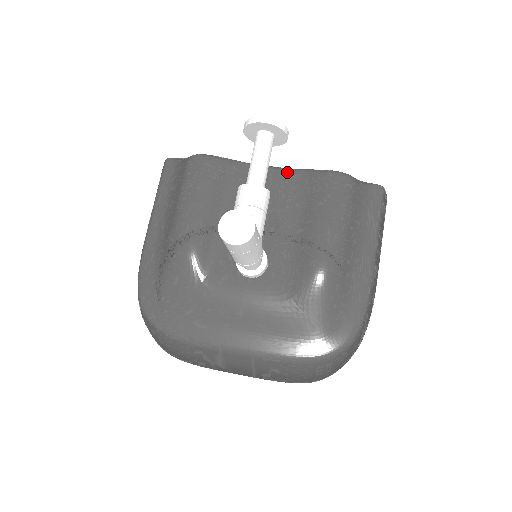
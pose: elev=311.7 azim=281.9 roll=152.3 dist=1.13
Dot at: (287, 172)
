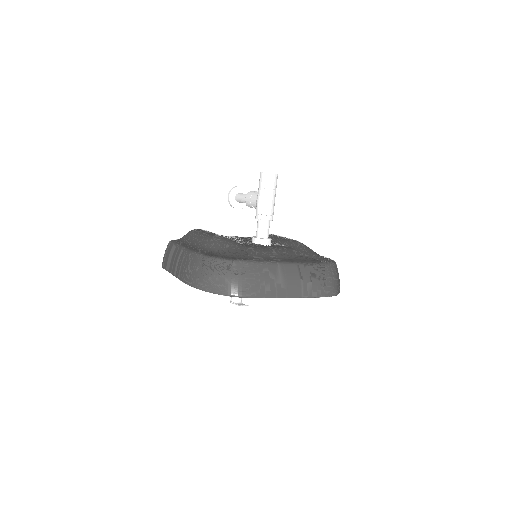
Dot at: occluded
